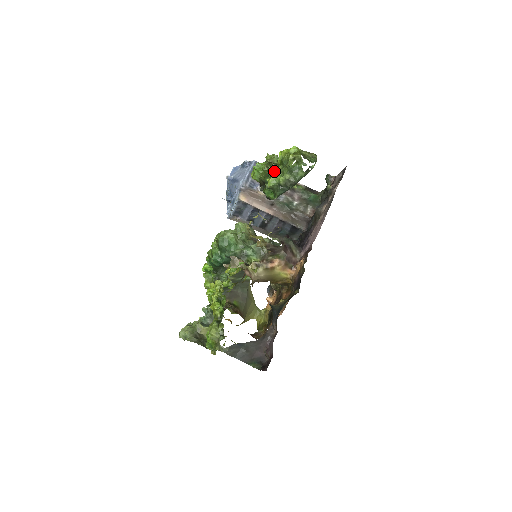
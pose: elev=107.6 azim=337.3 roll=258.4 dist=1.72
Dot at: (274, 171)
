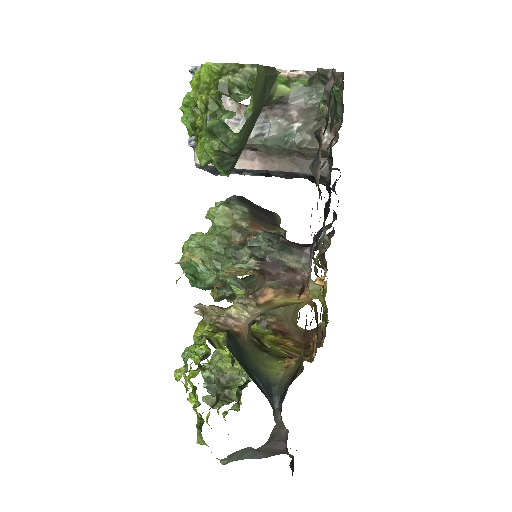
Dot at: (199, 127)
